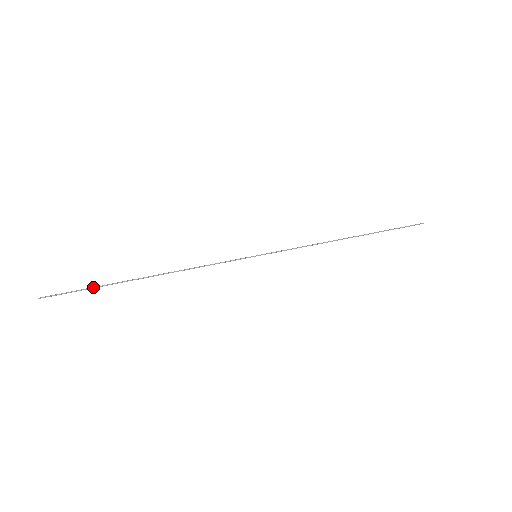
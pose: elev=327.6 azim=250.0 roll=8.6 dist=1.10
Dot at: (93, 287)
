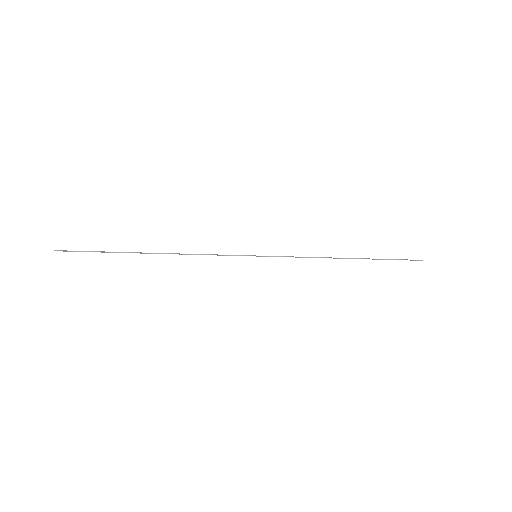
Dot at: (103, 251)
